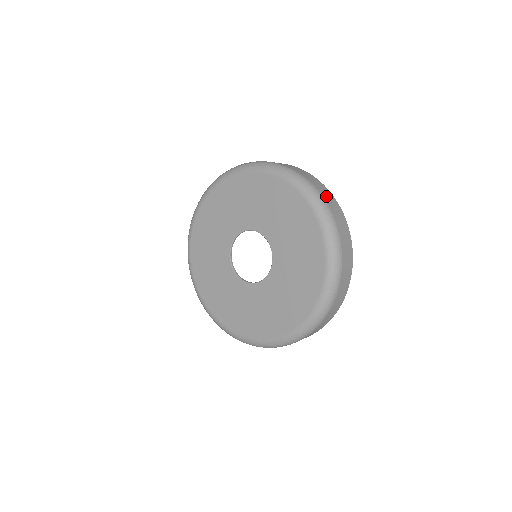
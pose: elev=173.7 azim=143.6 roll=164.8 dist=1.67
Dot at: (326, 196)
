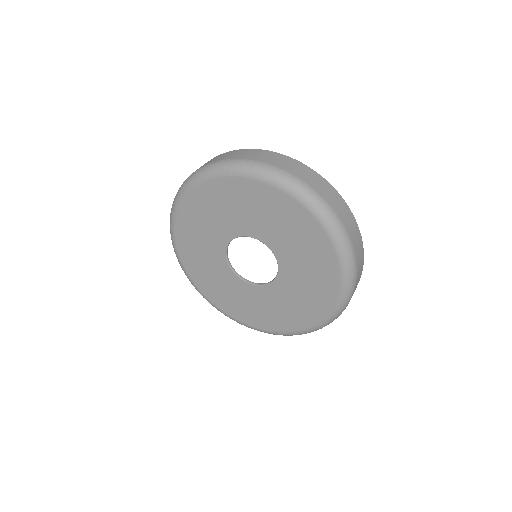
Dot at: (266, 158)
